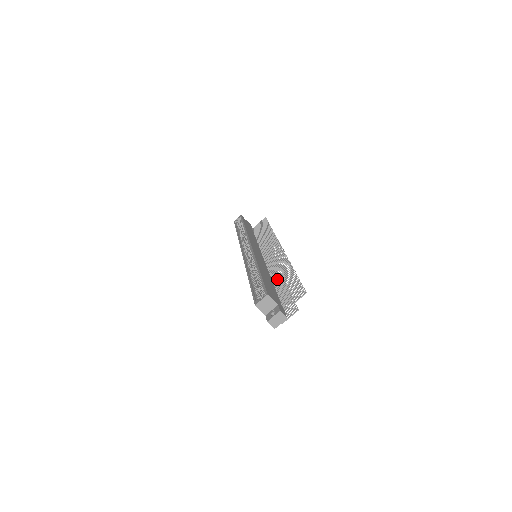
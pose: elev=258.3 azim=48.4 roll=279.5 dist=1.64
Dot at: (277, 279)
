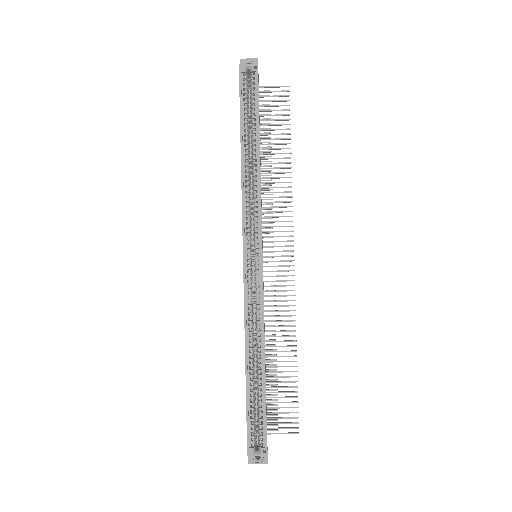
Dot at: occluded
